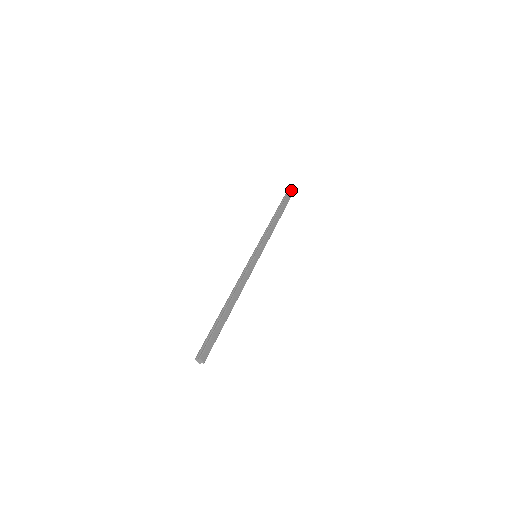
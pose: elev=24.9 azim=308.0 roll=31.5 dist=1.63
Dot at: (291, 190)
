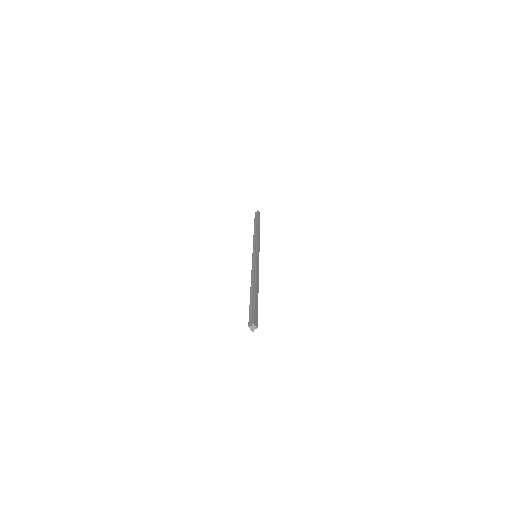
Dot at: (258, 213)
